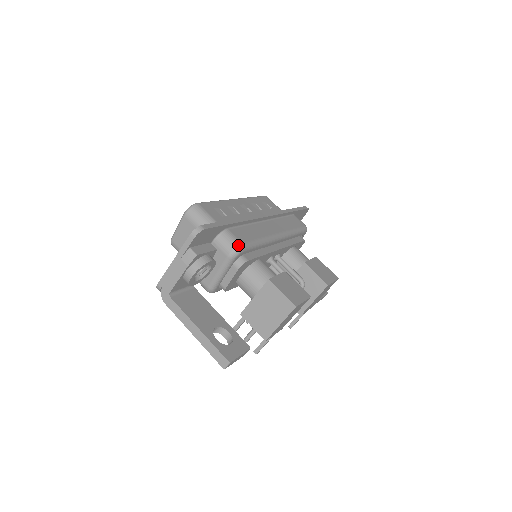
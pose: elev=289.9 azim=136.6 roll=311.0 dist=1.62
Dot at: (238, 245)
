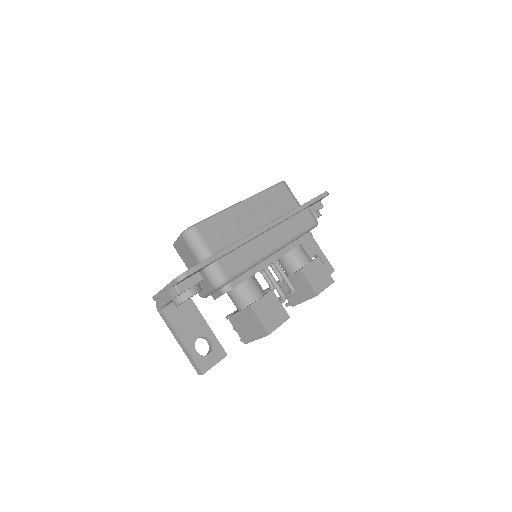
Dot at: (222, 280)
